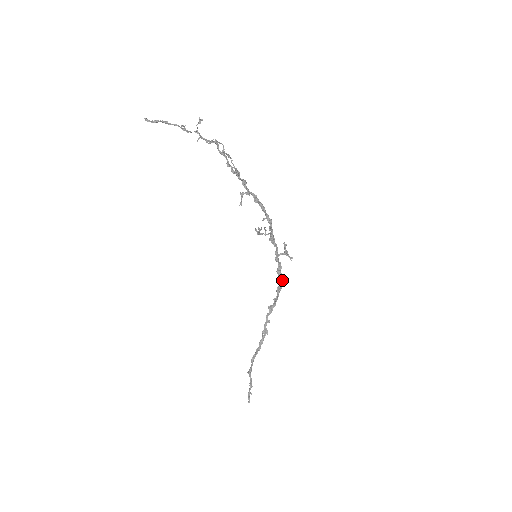
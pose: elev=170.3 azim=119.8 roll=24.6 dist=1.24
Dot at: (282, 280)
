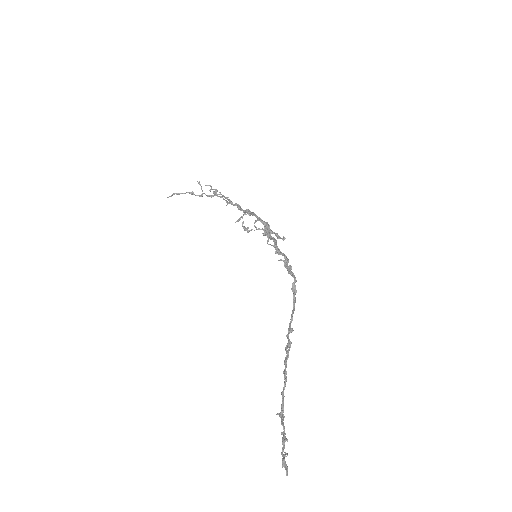
Dot at: (289, 271)
